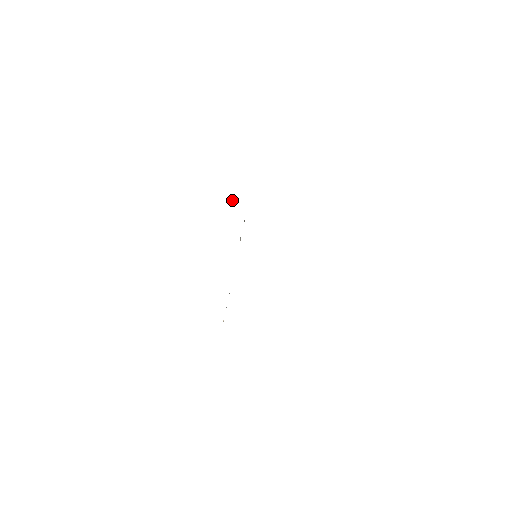
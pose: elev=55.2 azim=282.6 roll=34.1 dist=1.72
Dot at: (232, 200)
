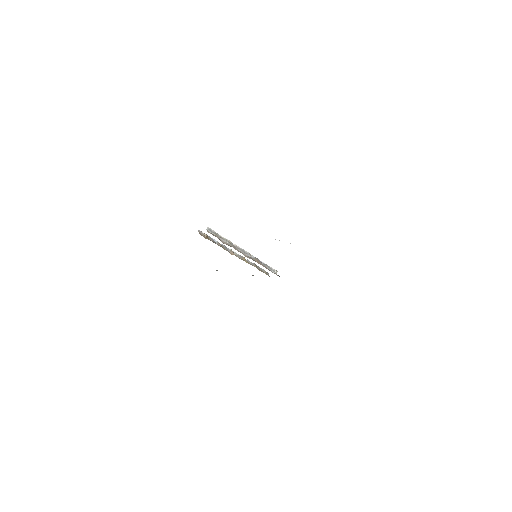
Dot at: (199, 231)
